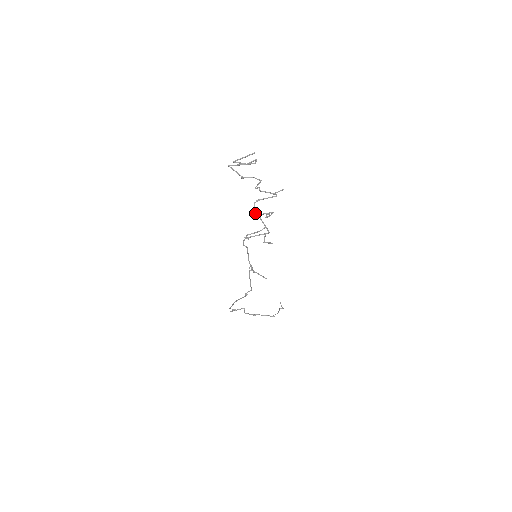
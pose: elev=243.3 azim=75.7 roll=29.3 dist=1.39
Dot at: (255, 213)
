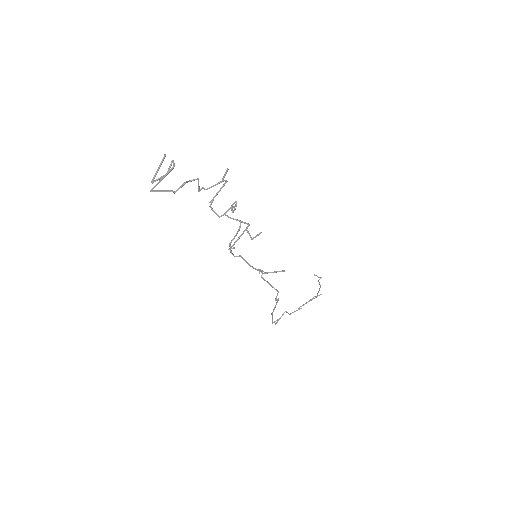
Dot at: (219, 216)
